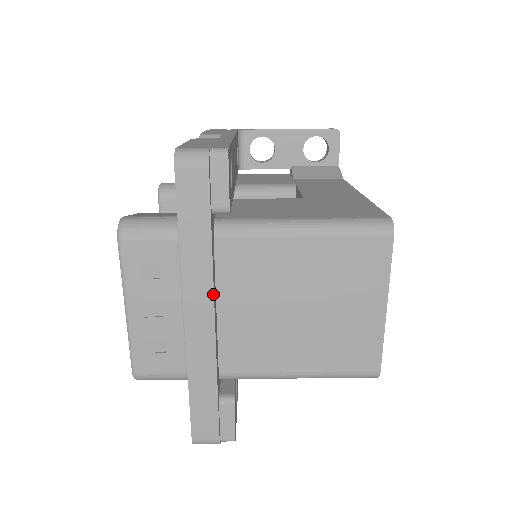
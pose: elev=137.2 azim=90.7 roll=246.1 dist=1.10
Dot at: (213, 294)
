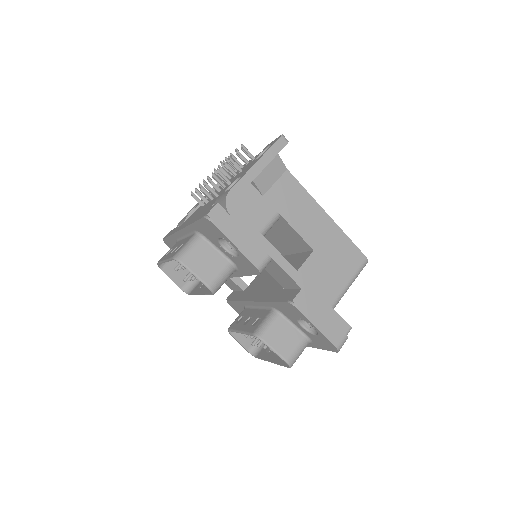
Dot at: occluded
